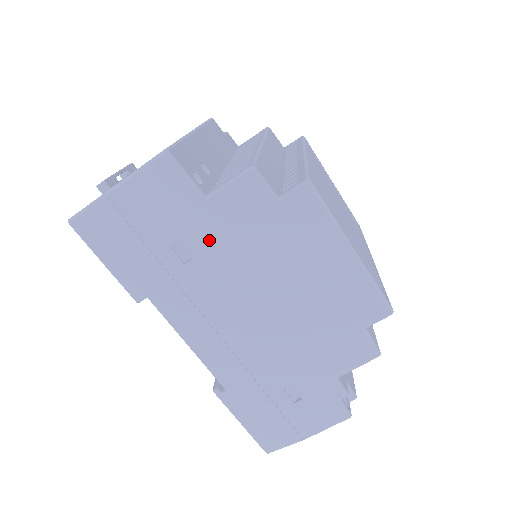
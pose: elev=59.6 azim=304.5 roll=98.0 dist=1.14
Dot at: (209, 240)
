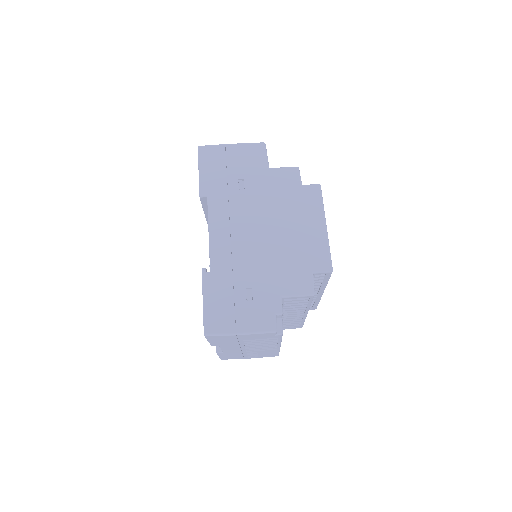
Dot at: (259, 185)
